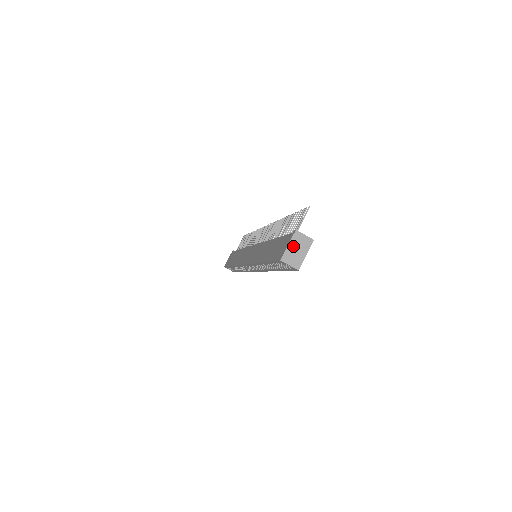
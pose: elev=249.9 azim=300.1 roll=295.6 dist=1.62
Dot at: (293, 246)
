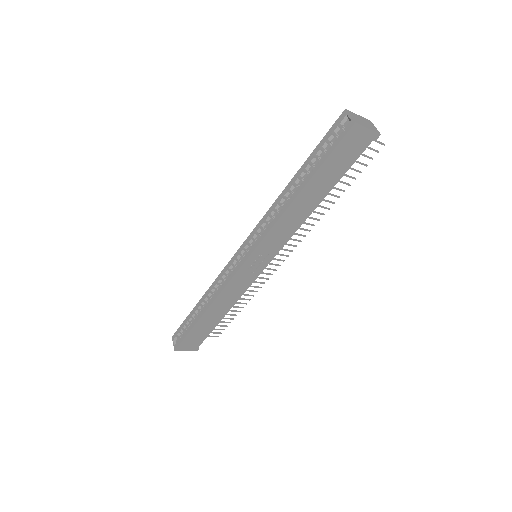
Dot at: (362, 119)
